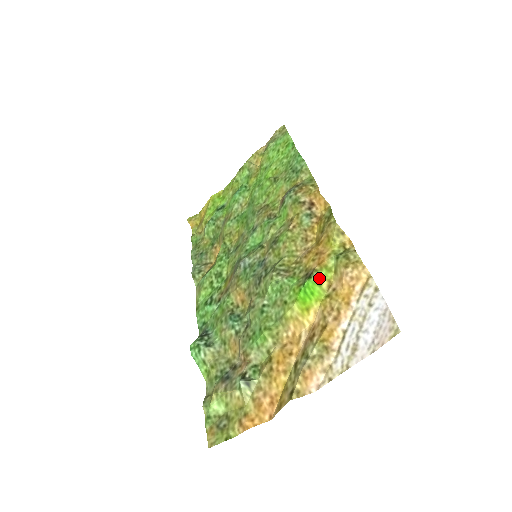
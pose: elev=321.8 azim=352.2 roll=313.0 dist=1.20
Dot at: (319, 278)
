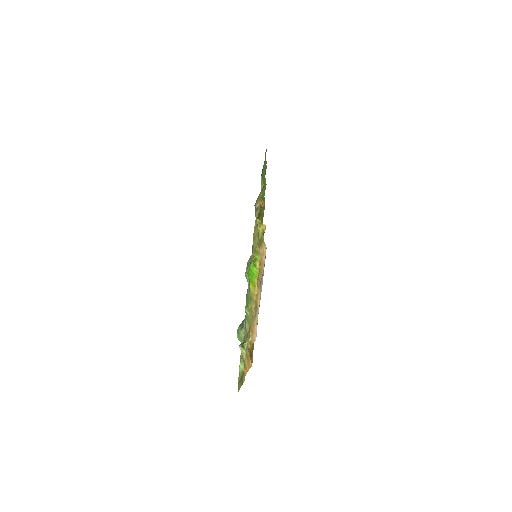
Dot at: (254, 261)
